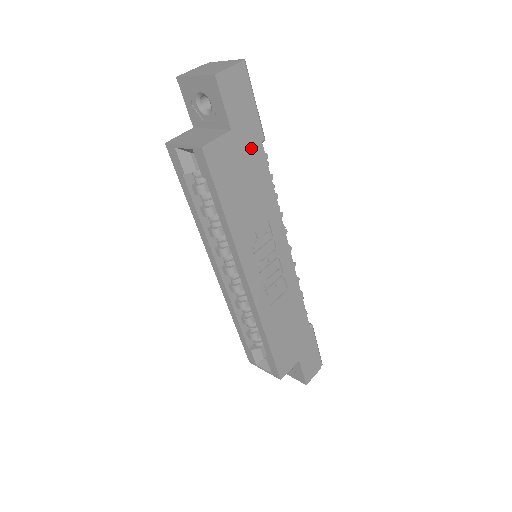
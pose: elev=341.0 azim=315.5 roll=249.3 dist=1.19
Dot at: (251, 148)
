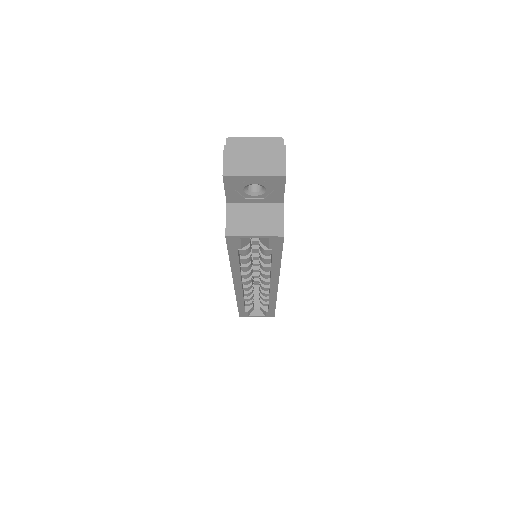
Dot at: occluded
